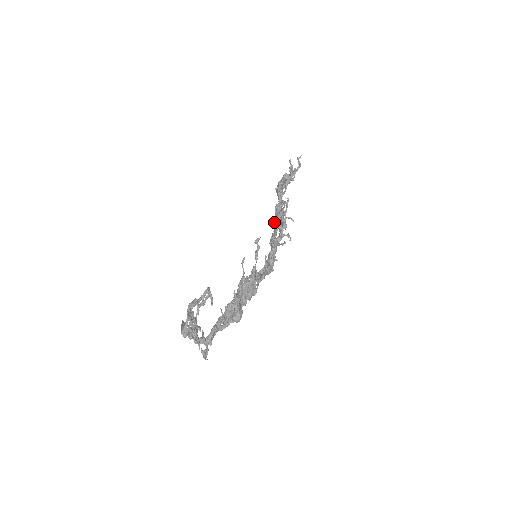
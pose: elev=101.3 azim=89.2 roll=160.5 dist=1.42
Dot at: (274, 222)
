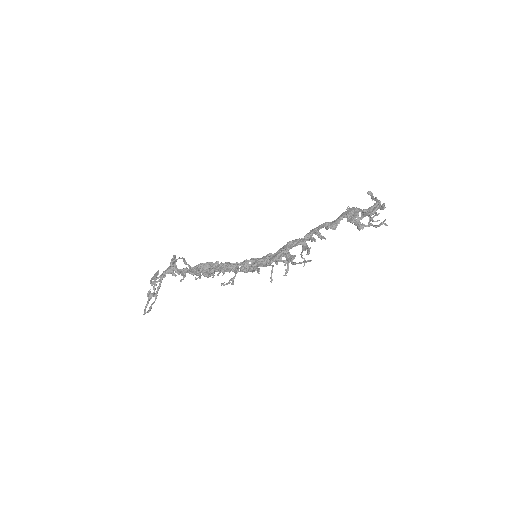
Dot at: (309, 234)
